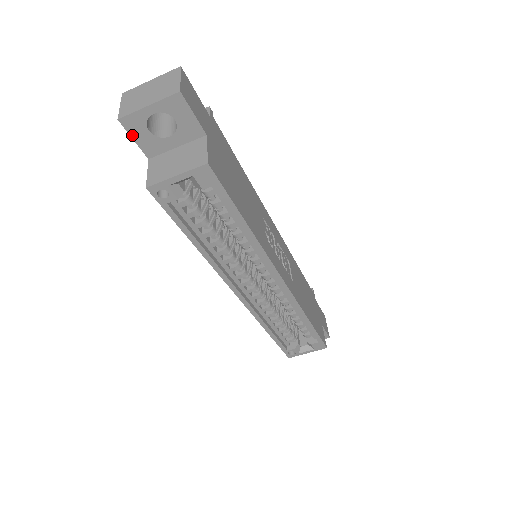
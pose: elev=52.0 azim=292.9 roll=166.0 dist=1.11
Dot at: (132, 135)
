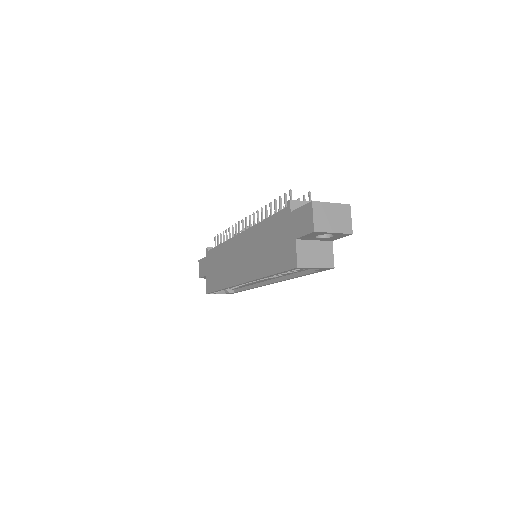
Dot at: (308, 235)
